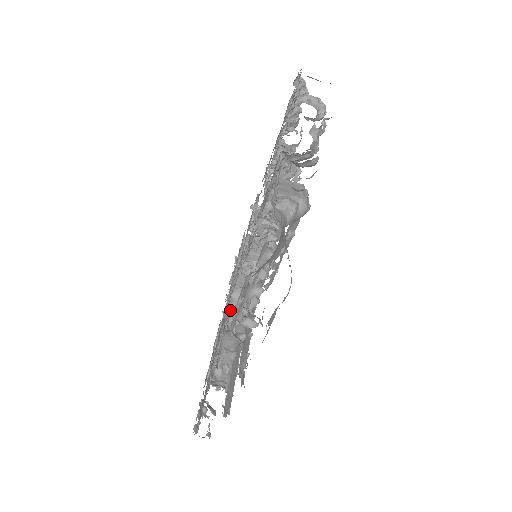
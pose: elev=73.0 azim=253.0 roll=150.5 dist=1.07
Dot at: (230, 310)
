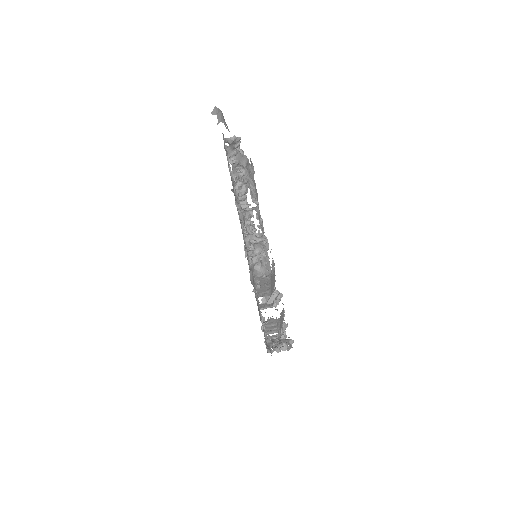
Dot at: (249, 261)
